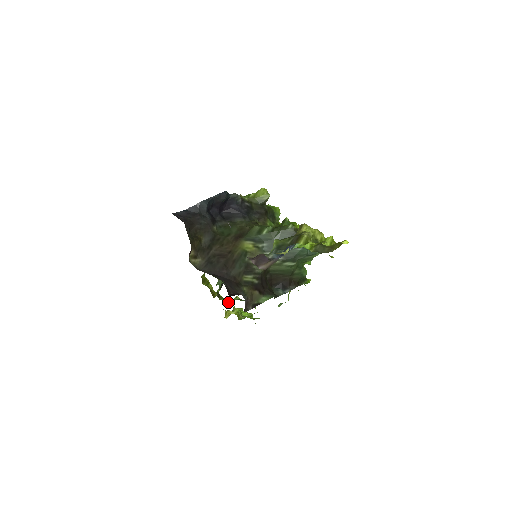
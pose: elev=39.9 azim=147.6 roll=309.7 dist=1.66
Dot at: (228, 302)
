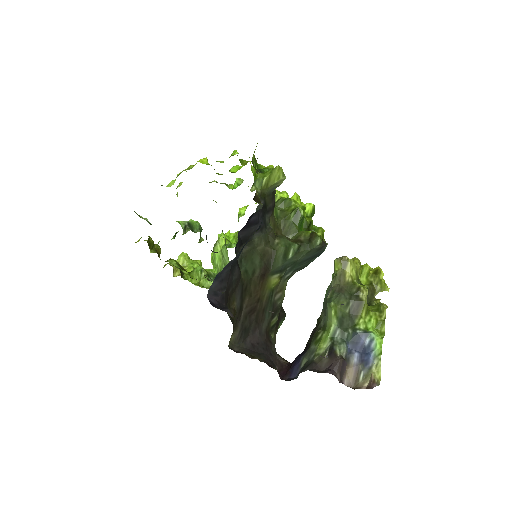
Dot at: (193, 279)
